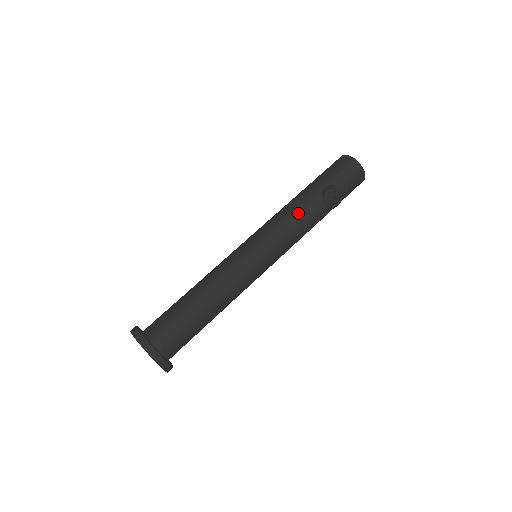
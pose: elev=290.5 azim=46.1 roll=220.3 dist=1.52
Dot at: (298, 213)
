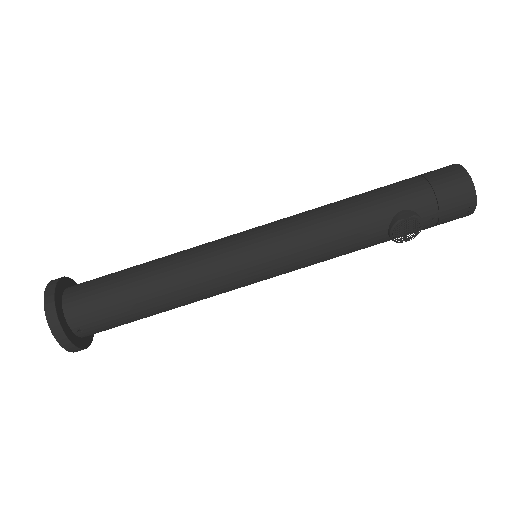
Dot at: (342, 231)
